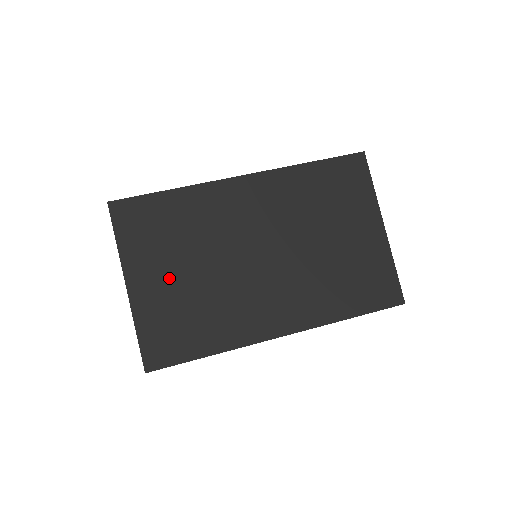
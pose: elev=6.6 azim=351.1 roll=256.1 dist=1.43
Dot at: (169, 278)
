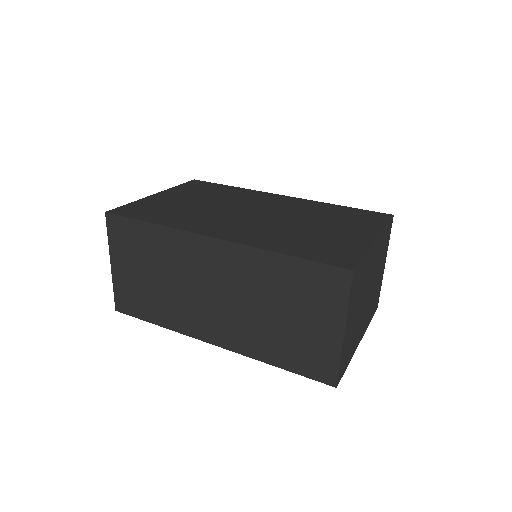
Dot at: (182, 200)
